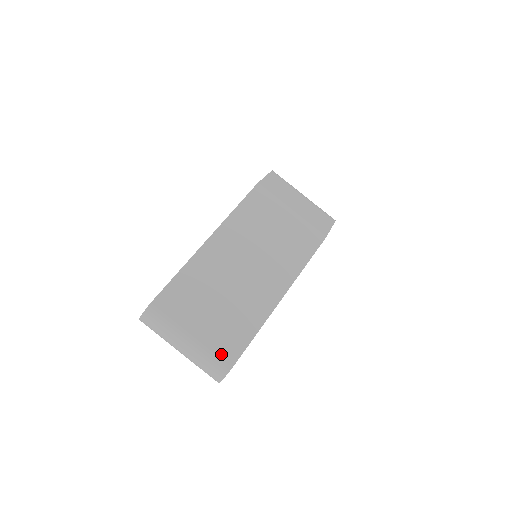
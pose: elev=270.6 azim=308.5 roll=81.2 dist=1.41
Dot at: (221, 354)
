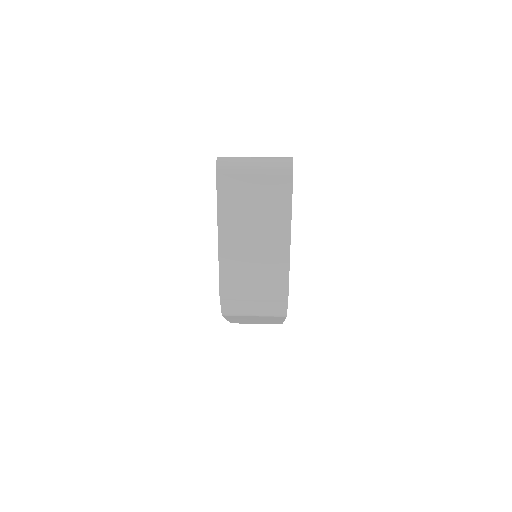
Dot at: occluded
